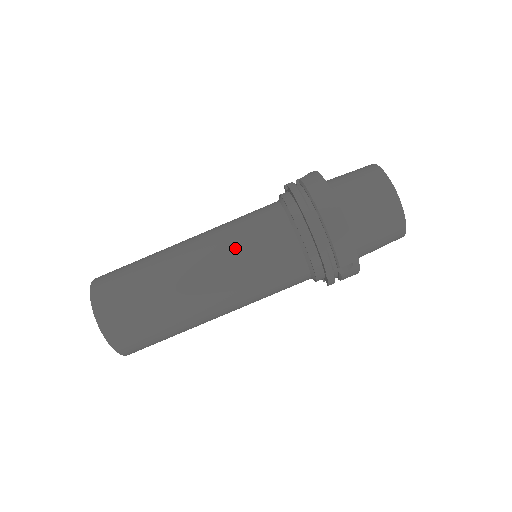
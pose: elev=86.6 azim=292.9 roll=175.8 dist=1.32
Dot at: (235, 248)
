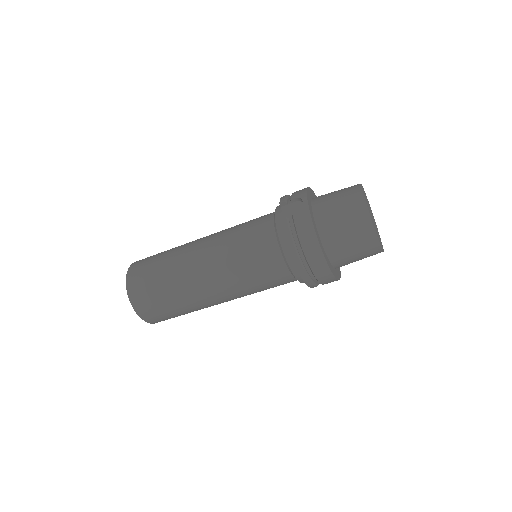
Dot at: (238, 275)
